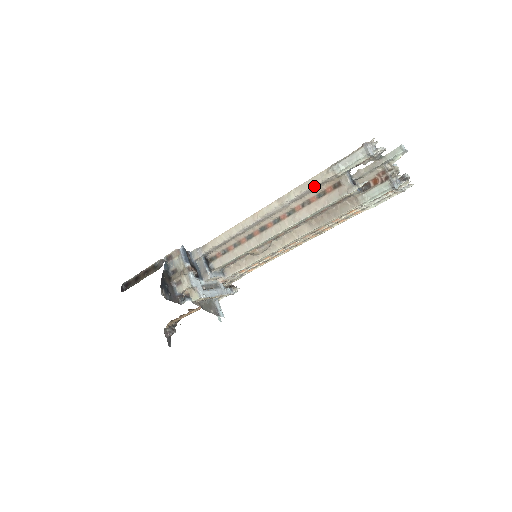
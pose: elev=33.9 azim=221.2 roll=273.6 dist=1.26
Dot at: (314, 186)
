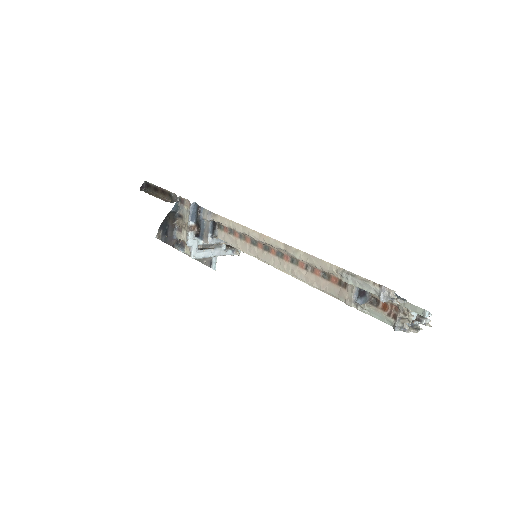
Dot at: (320, 268)
